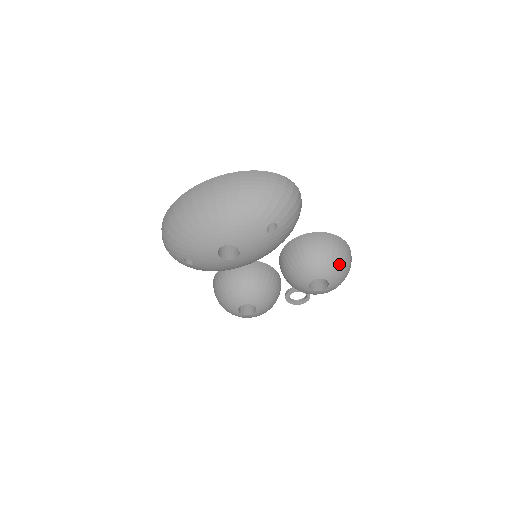
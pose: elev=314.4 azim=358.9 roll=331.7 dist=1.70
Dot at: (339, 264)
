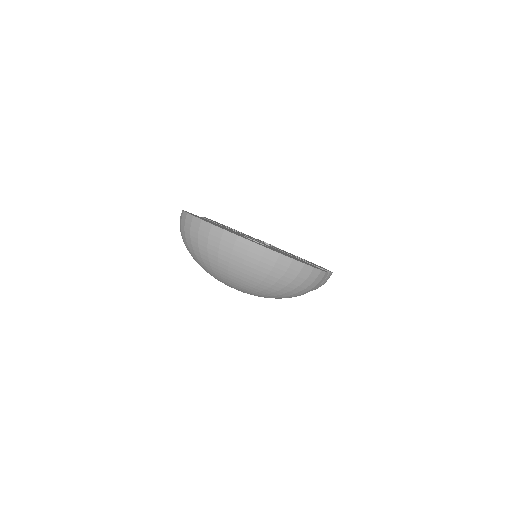
Dot at: occluded
